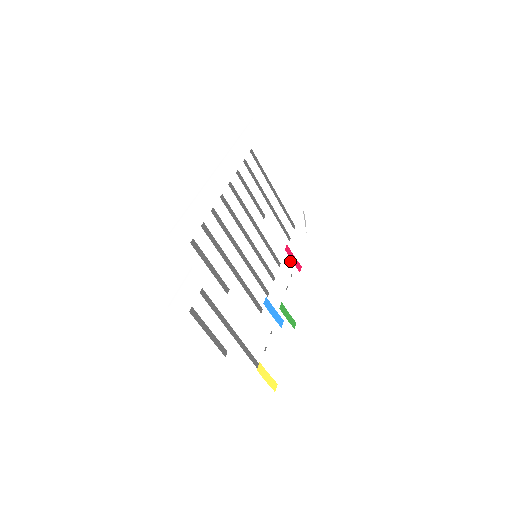
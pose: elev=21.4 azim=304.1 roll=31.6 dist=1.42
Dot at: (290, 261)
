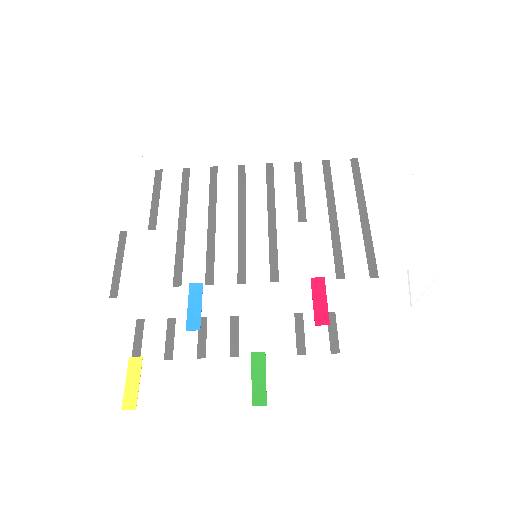
Dot at: (308, 298)
